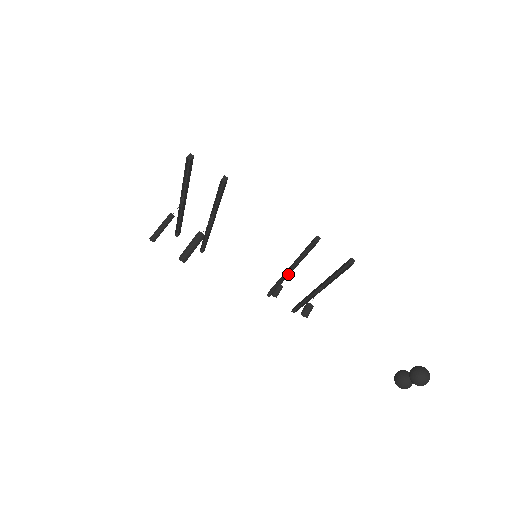
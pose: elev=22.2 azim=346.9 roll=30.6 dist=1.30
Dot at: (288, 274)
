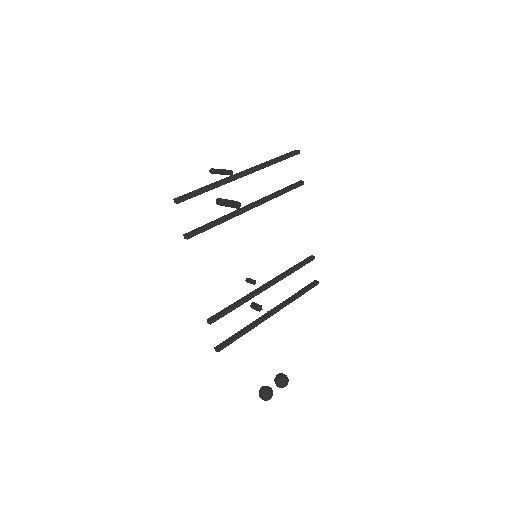
Dot at: occluded
